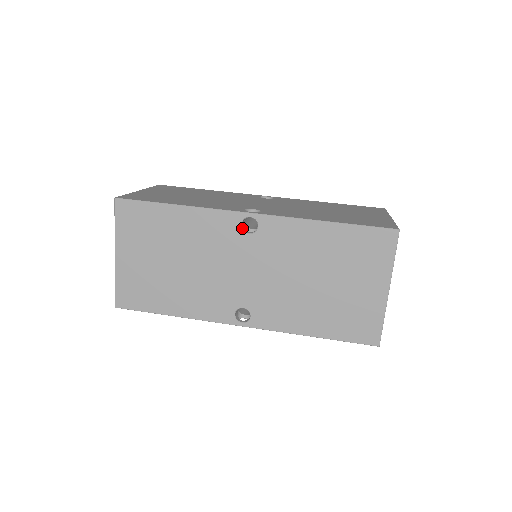
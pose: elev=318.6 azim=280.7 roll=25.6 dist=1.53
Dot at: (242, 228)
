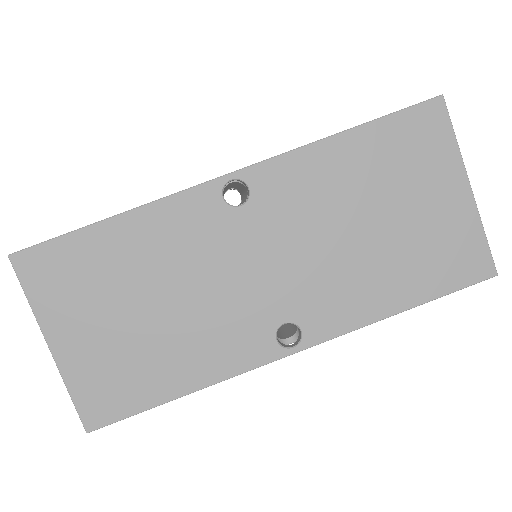
Dot at: (227, 203)
